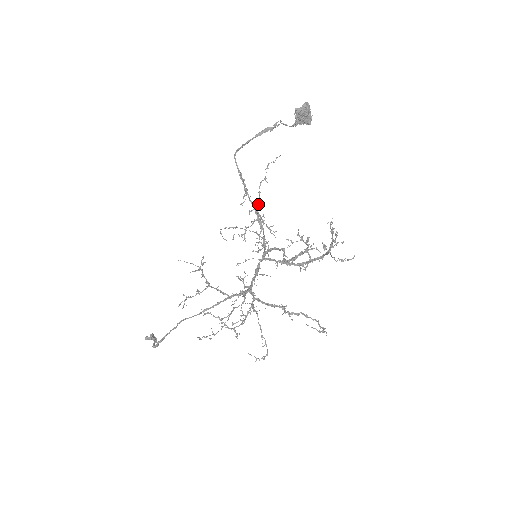
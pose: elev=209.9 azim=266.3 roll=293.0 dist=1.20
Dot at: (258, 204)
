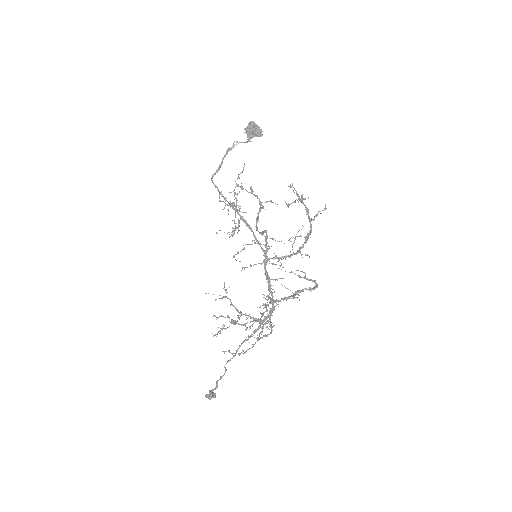
Dot at: (236, 204)
